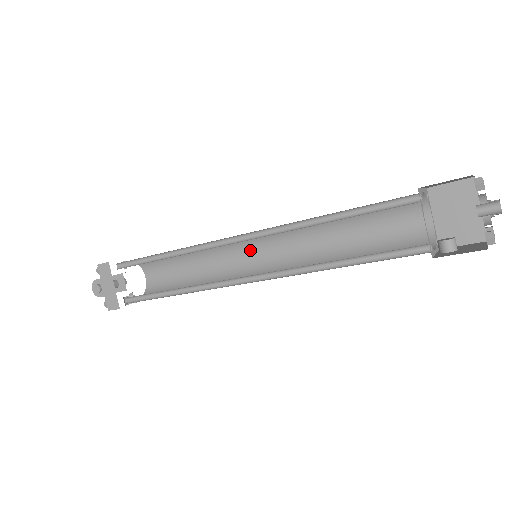
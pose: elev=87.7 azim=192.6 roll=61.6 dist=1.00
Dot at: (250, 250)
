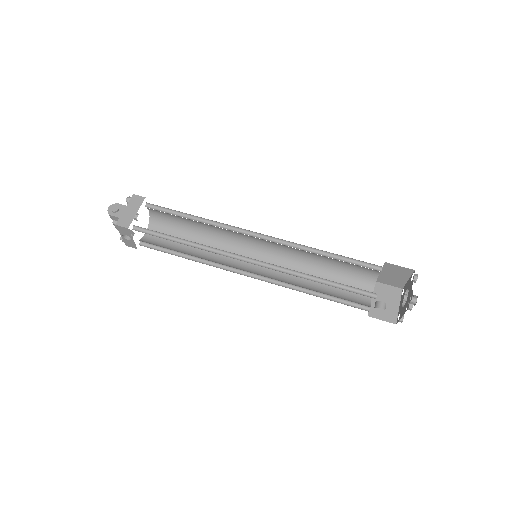
Dot at: occluded
